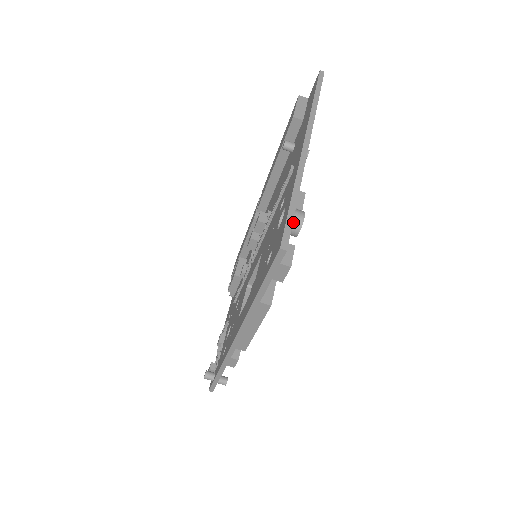
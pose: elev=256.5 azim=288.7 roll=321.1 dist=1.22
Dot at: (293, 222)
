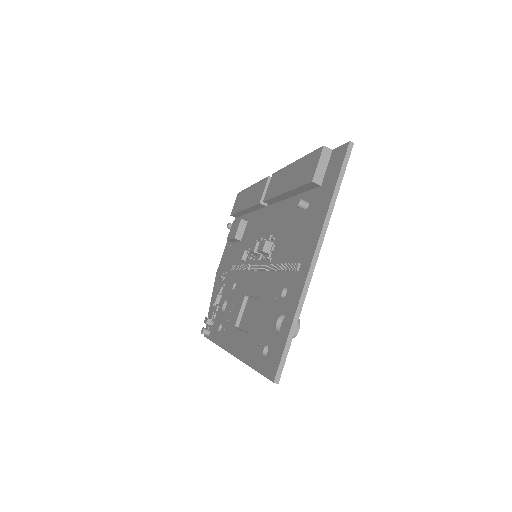
Dot at: occluded
